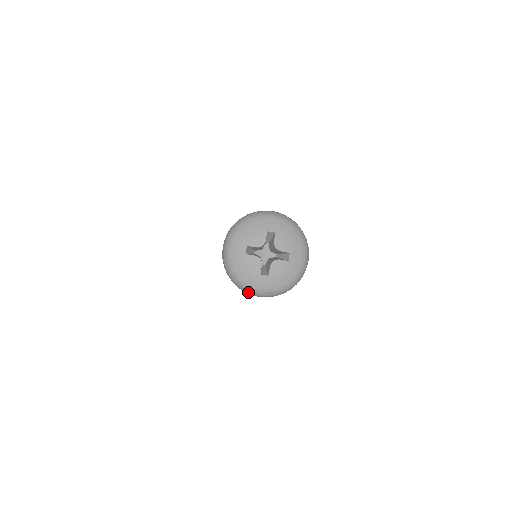
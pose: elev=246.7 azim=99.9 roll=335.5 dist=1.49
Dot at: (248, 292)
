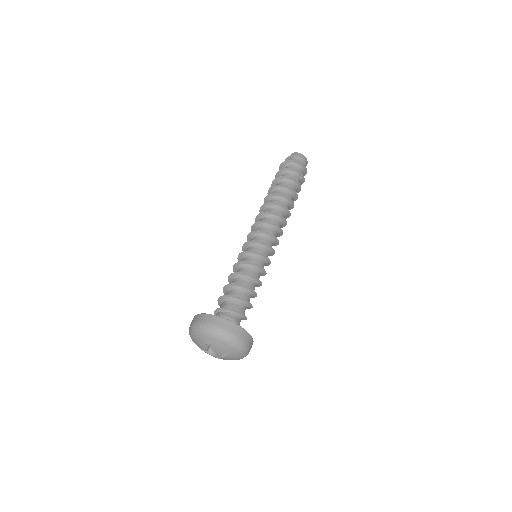
Dot at: occluded
